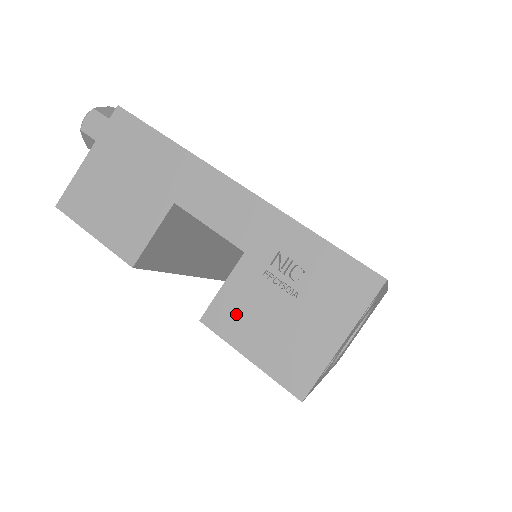
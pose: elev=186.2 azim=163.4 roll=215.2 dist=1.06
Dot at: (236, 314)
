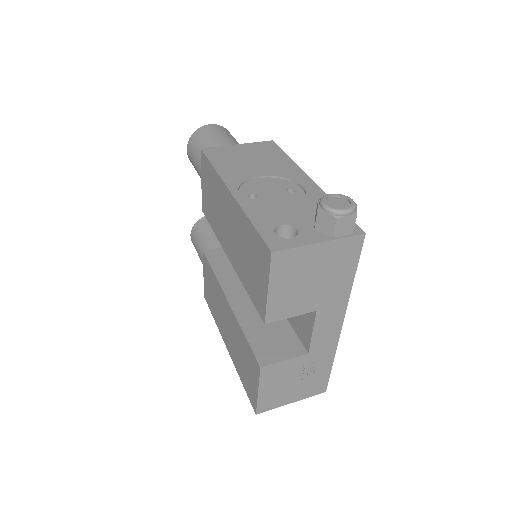
Dot at: (276, 374)
